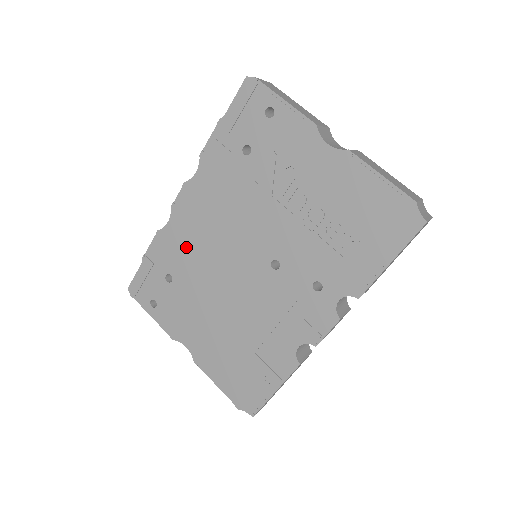
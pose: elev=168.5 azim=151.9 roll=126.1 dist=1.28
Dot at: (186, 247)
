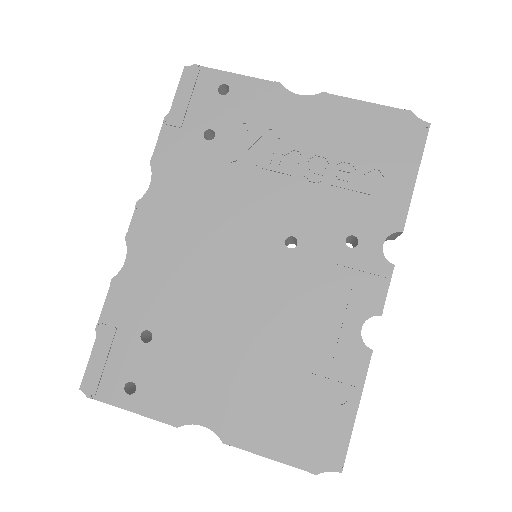
Dot at: (162, 280)
